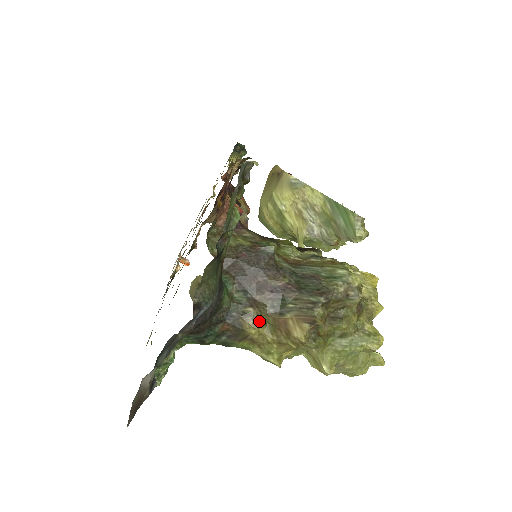
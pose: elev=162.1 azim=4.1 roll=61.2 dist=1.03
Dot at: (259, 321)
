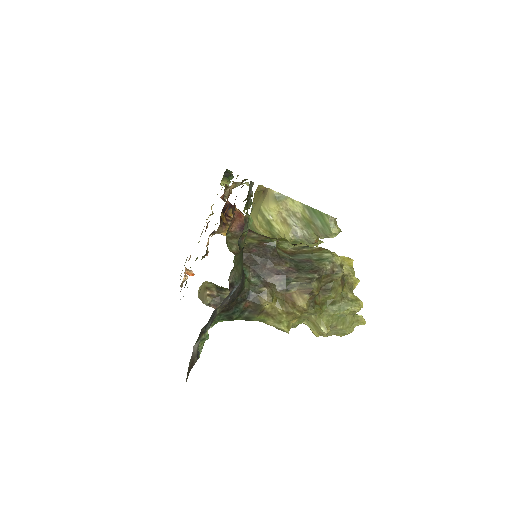
Dot at: (272, 297)
